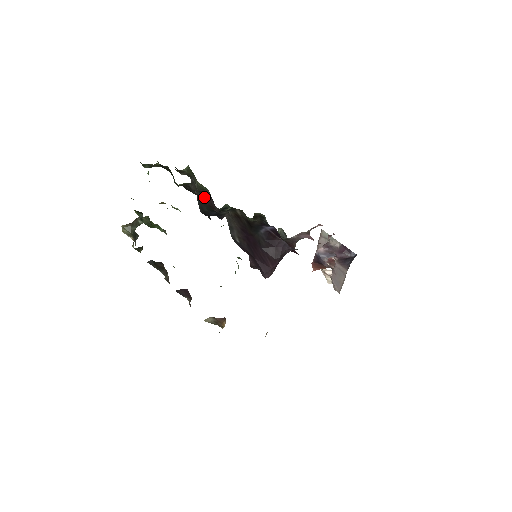
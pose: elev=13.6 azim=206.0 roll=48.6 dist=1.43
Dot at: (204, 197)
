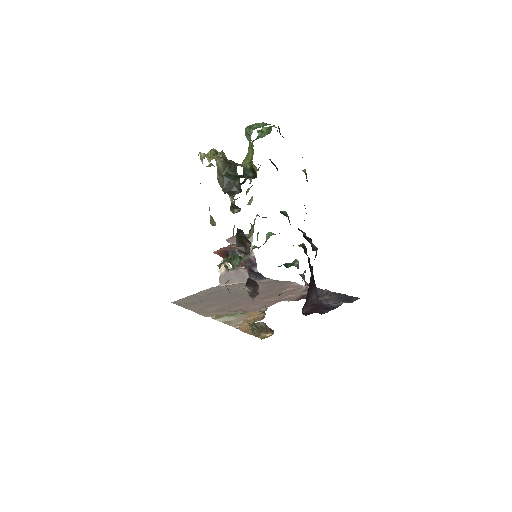
Dot at: occluded
